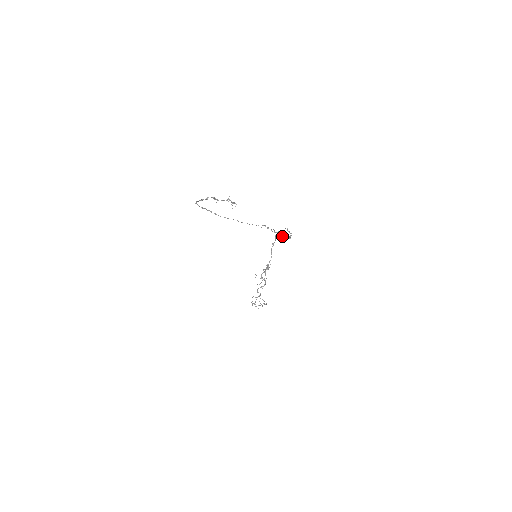
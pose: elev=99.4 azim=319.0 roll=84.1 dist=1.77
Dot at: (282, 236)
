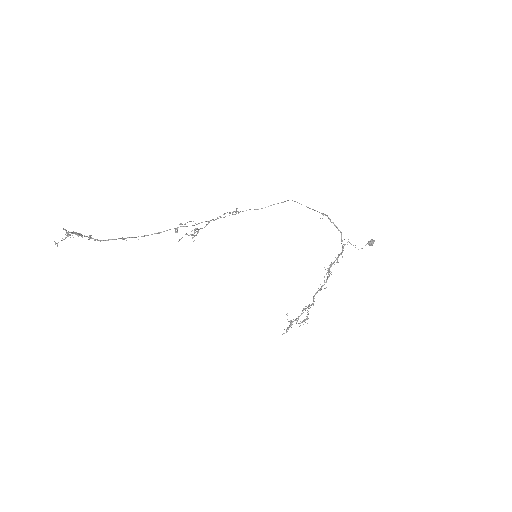
Dot at: (179, 239)
